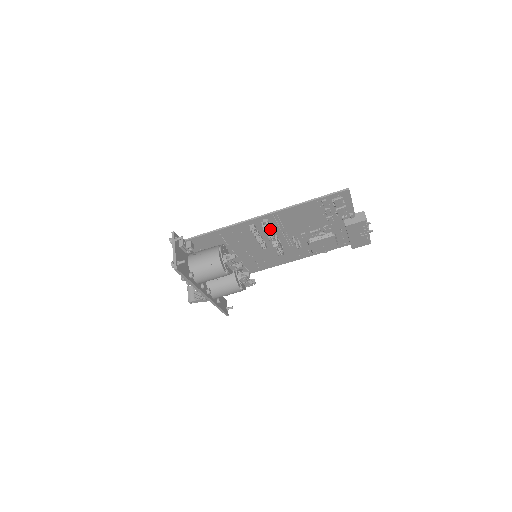
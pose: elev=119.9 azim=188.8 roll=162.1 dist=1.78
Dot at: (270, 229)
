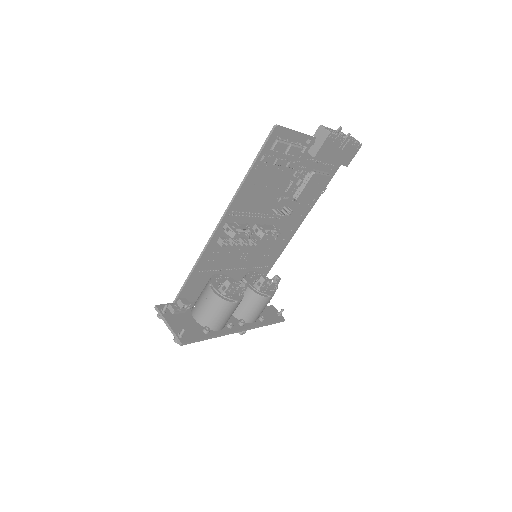
Dot at: (239, 229)
